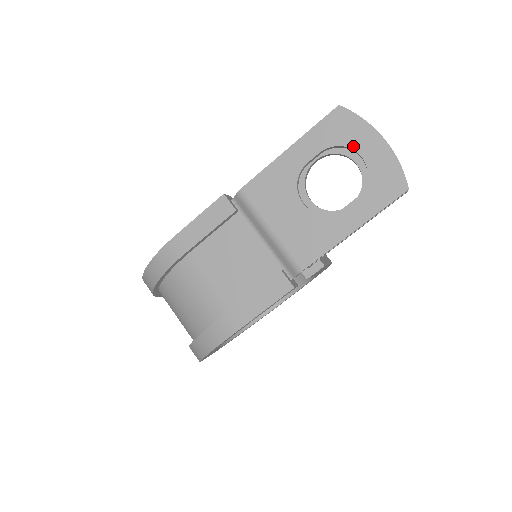
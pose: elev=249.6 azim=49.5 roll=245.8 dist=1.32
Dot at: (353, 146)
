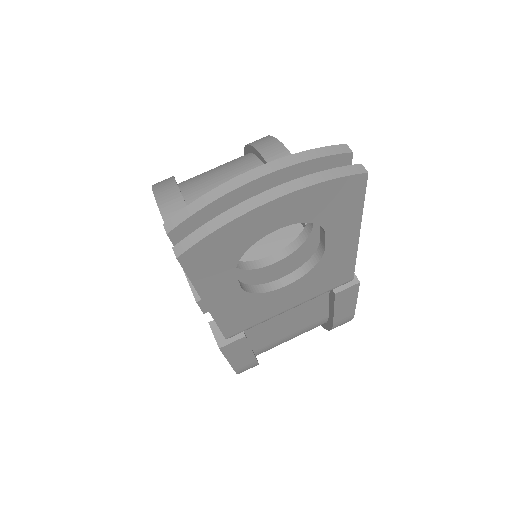
Dot at: (255, 240)
